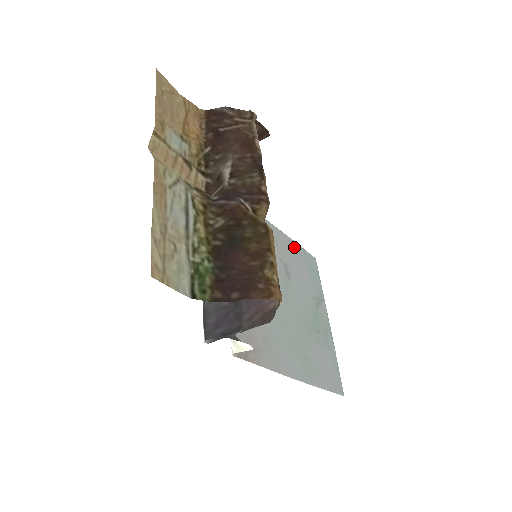
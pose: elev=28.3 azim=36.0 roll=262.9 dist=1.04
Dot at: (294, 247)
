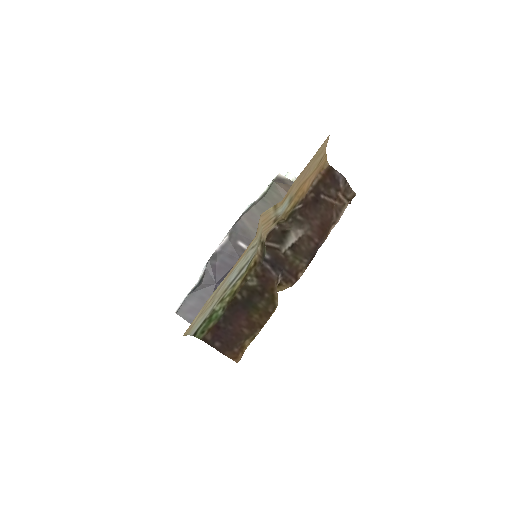
Dot at: occluded
